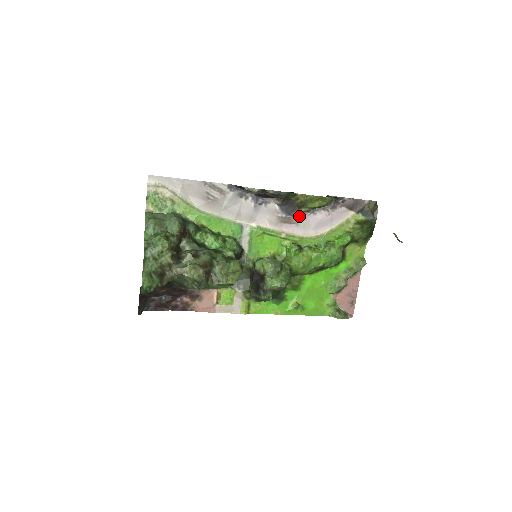
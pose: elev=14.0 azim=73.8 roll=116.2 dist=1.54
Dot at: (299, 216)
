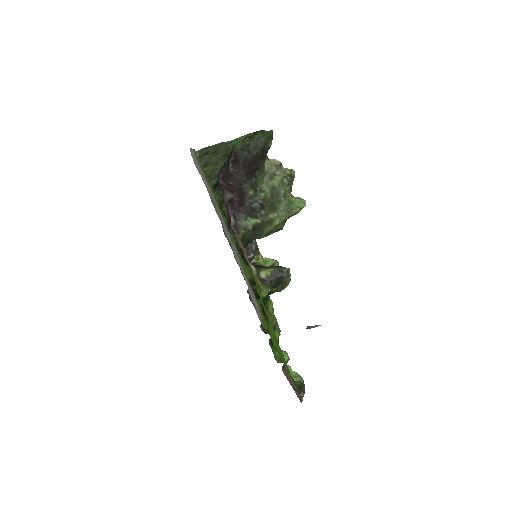
Dot at: occluded
